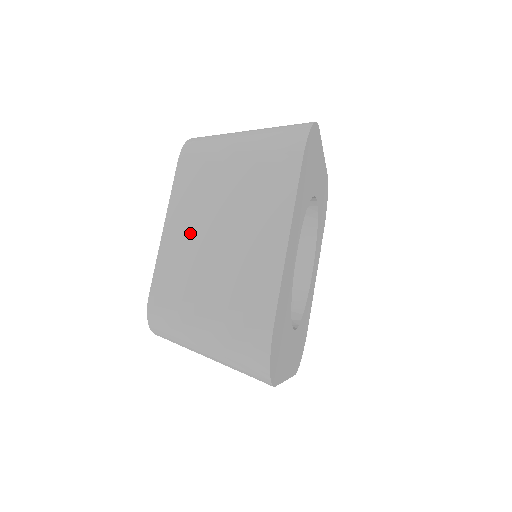
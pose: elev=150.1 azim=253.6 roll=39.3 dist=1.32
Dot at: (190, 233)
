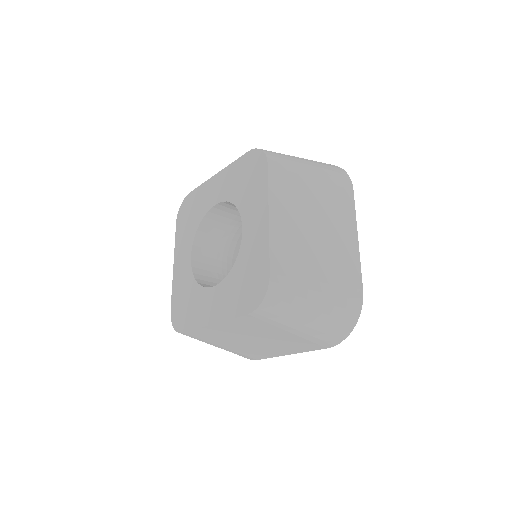
Dot at: (293, 225)
